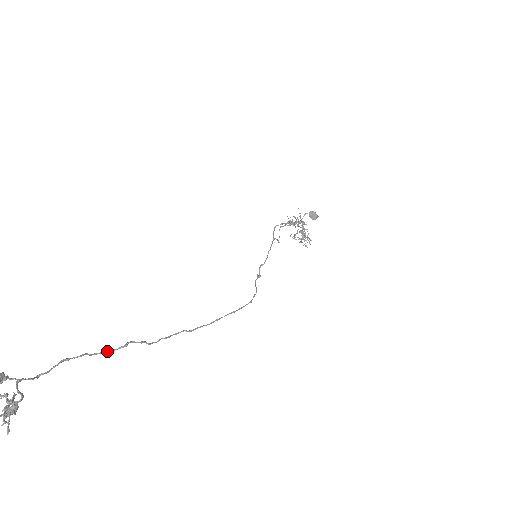
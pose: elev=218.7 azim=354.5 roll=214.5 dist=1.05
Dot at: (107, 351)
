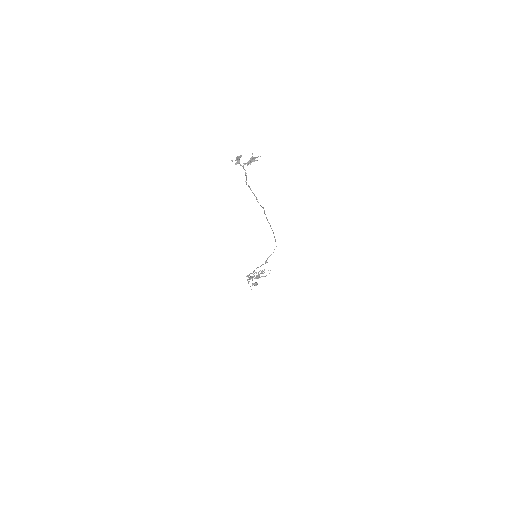
Dot at: (254, 194)
